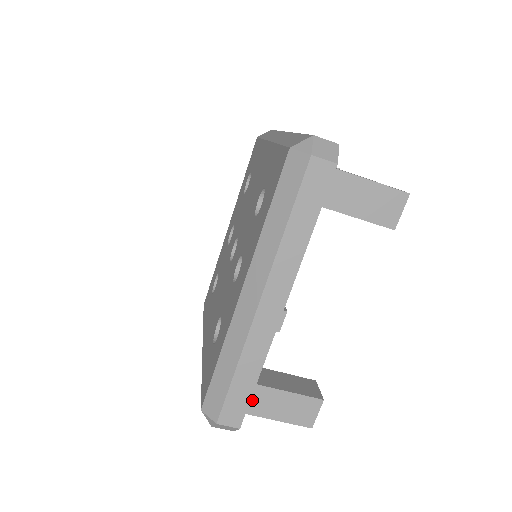
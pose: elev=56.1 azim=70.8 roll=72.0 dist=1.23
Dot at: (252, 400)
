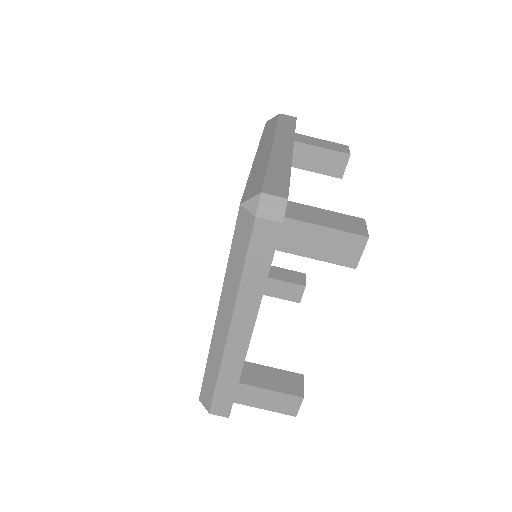
Dot at: (241, 394)
